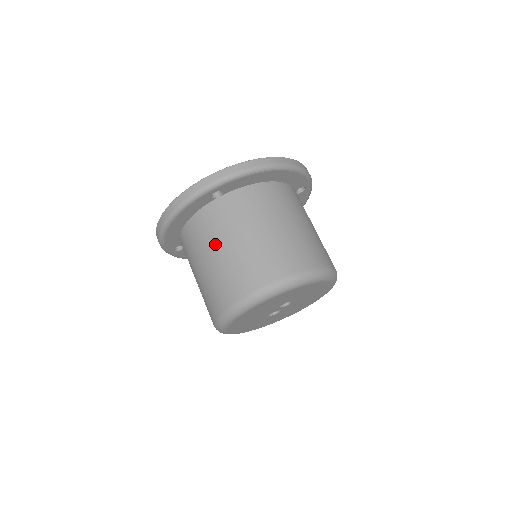
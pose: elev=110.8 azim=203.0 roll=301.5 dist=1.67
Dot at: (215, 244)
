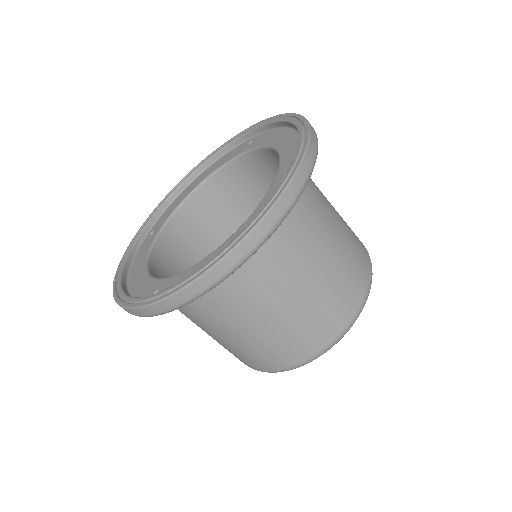
Dot at: occluded
